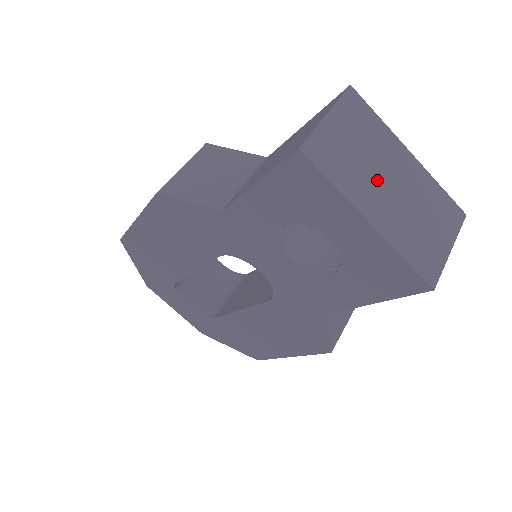
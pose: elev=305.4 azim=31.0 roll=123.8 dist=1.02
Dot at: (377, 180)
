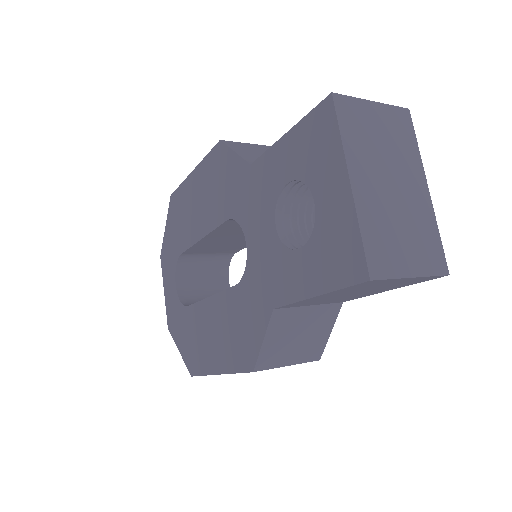
Dot at: (382, 170)
